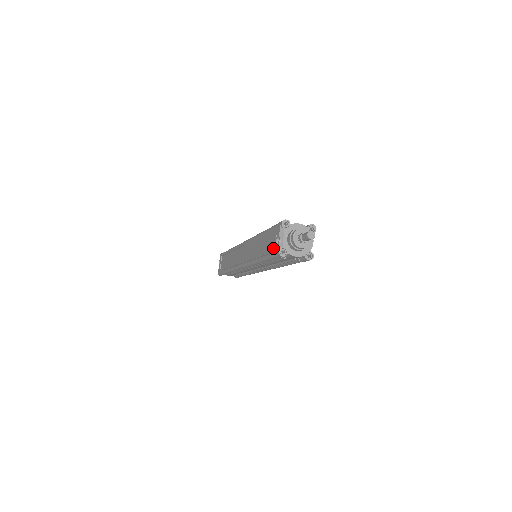
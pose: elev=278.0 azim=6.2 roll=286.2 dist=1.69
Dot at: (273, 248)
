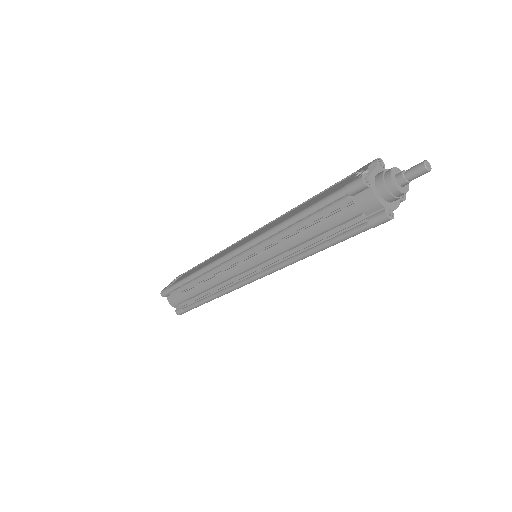
Dot at: (344, 185)
